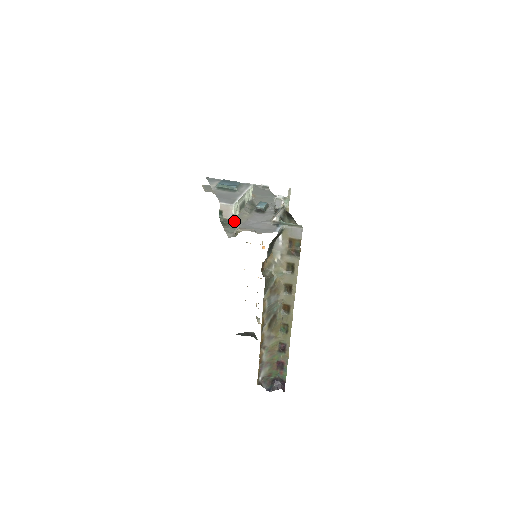
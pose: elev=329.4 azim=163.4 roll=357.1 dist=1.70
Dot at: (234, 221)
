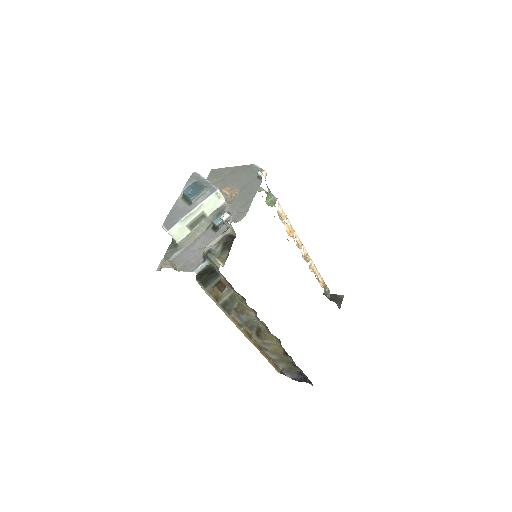
Dot at: (177, 245)
